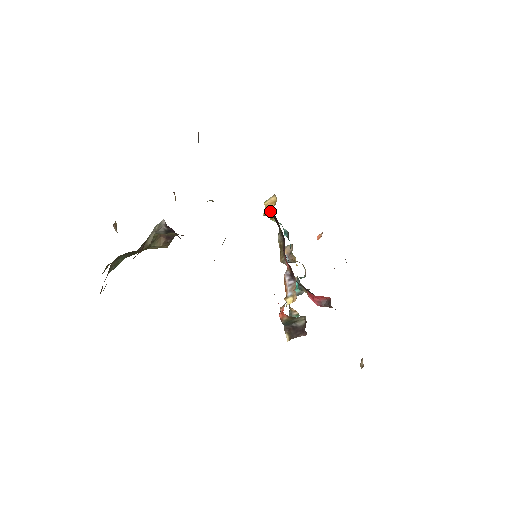
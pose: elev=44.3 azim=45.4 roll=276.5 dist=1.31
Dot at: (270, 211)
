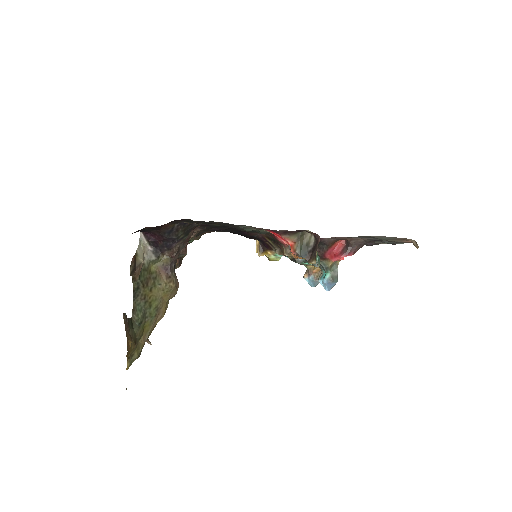
Dot at: (260, 247)
